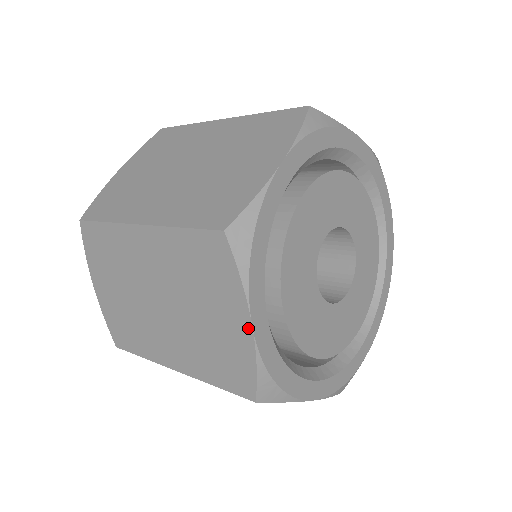
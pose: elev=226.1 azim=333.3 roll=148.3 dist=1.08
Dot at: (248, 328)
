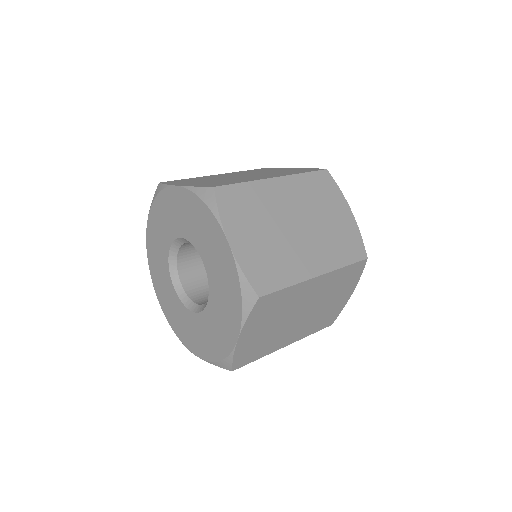
Dot at: (351, 294)
